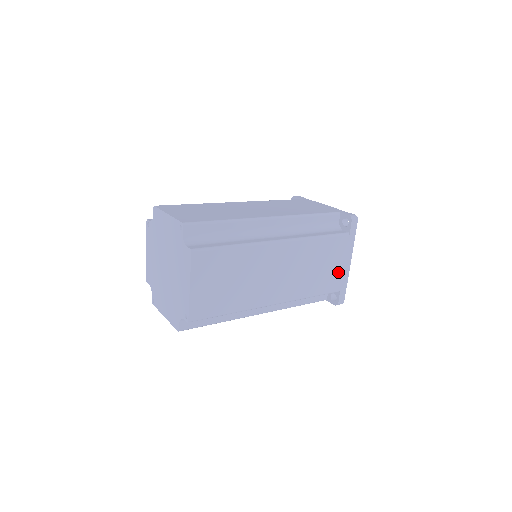
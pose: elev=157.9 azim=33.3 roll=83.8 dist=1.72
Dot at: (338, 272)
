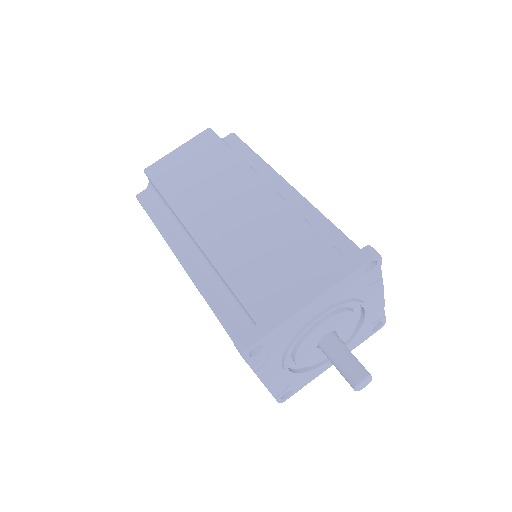
Dot at: (284, 292)
